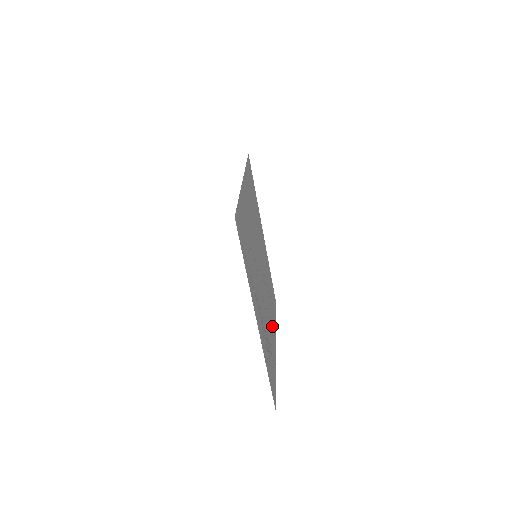
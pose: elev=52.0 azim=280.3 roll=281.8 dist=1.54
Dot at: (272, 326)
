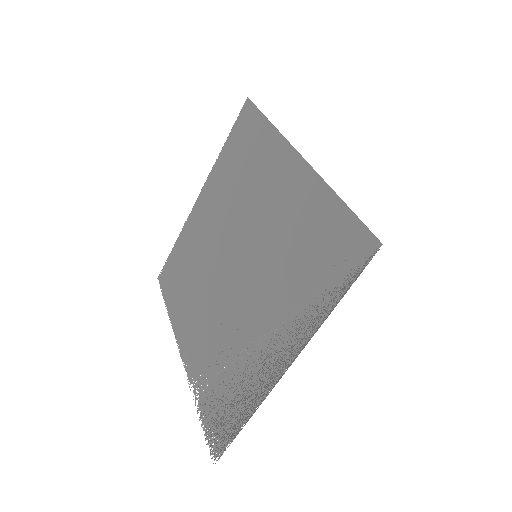
Dot at: (190, 331)
